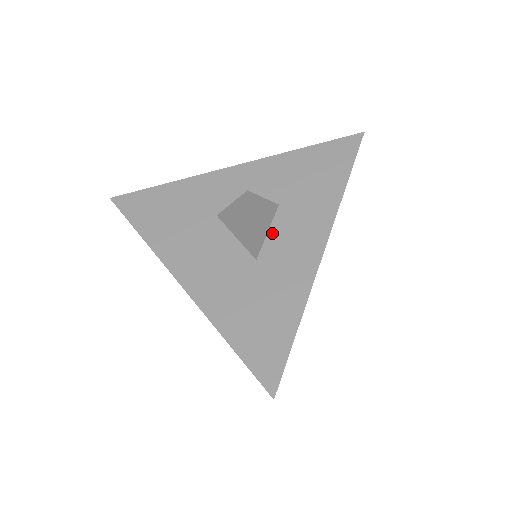
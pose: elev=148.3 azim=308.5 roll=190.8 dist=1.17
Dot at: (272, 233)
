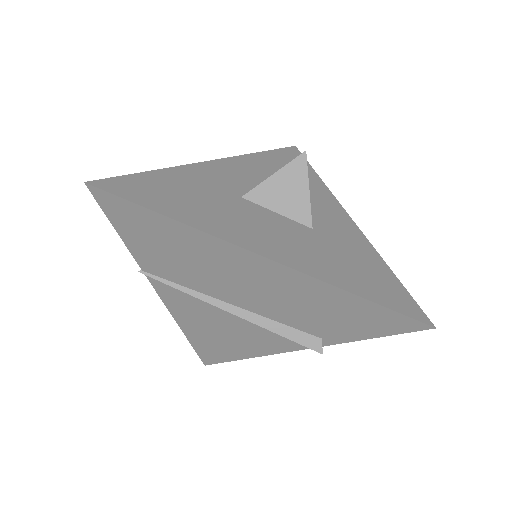
Dot at: occluded
